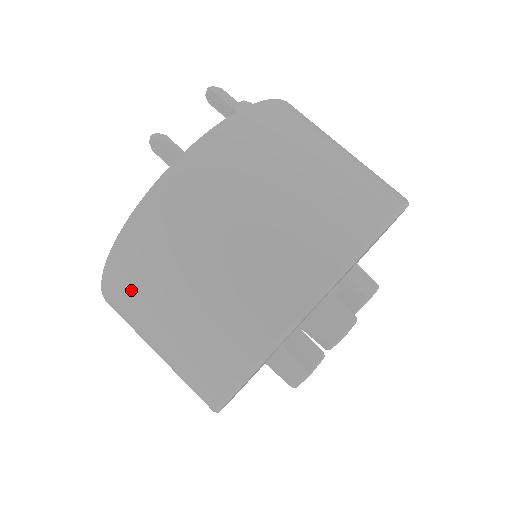
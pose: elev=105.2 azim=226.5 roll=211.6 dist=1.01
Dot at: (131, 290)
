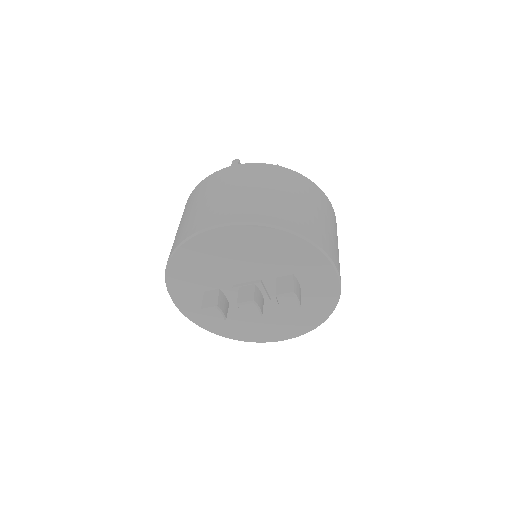
Dot at: occluded
